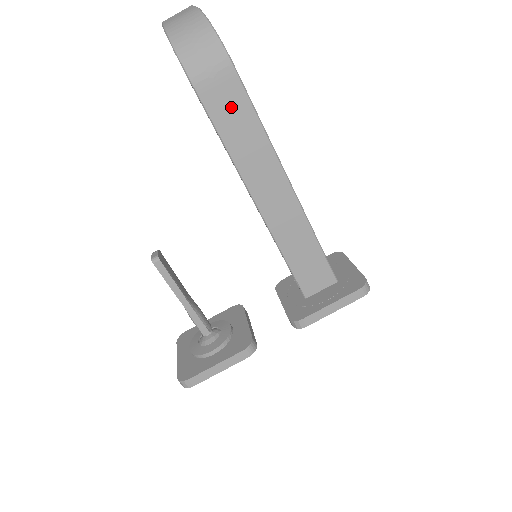
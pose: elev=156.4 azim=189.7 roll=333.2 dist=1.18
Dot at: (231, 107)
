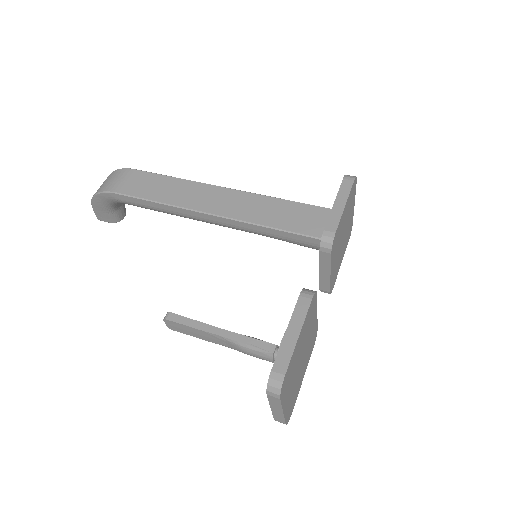
Dot at: (146, 184)
